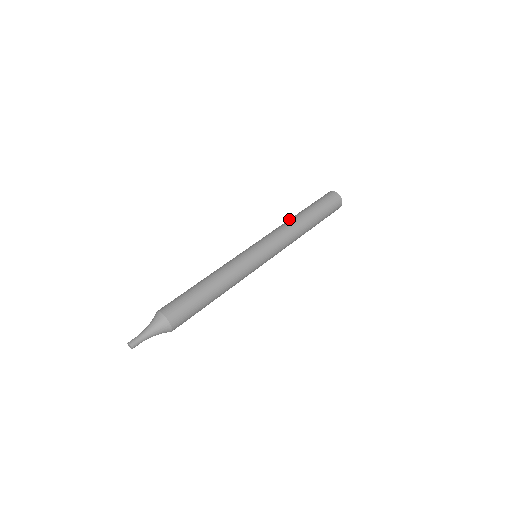
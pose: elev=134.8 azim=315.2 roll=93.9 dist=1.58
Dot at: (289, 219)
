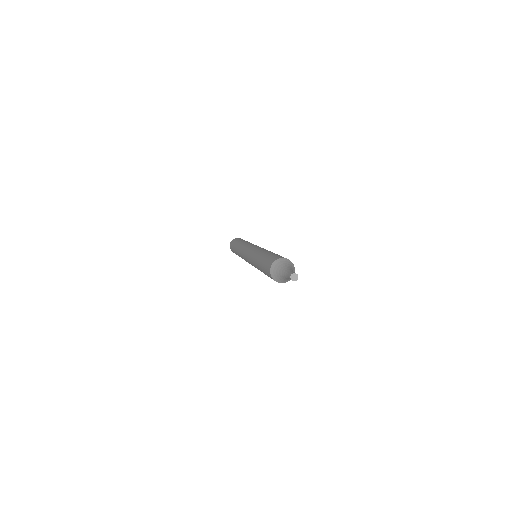
Dot at: (237, 251)
